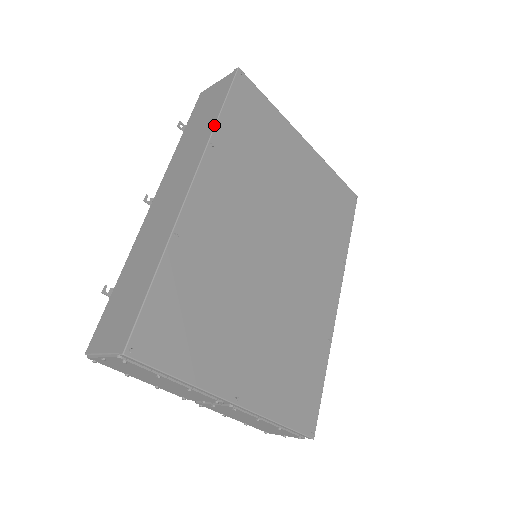
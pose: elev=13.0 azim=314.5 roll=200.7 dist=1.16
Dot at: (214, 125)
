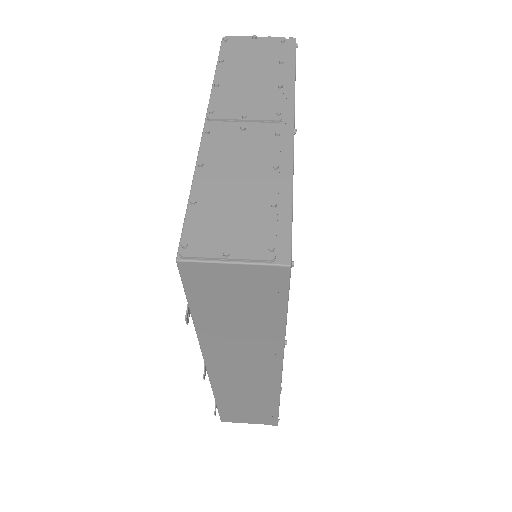
Dot at: (284, 336)
